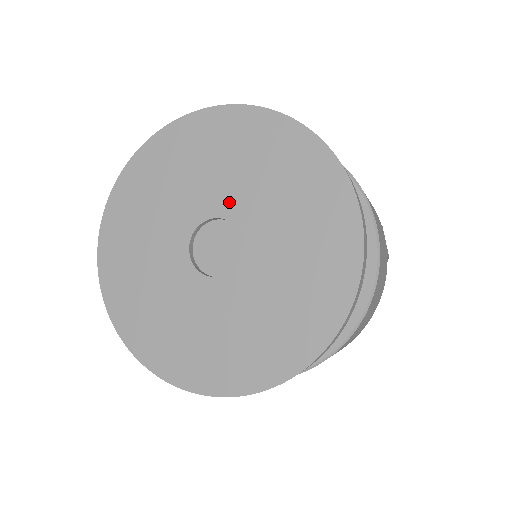
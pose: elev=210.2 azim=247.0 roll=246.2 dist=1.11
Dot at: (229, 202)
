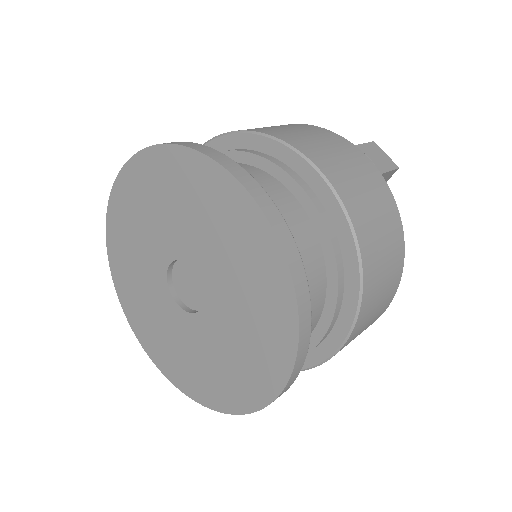
Dot at: (170, 244)
